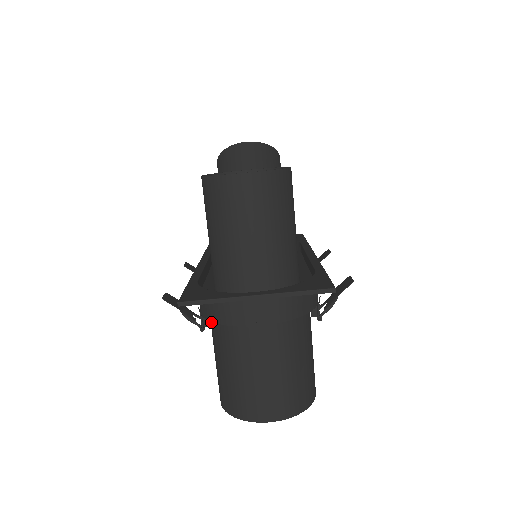
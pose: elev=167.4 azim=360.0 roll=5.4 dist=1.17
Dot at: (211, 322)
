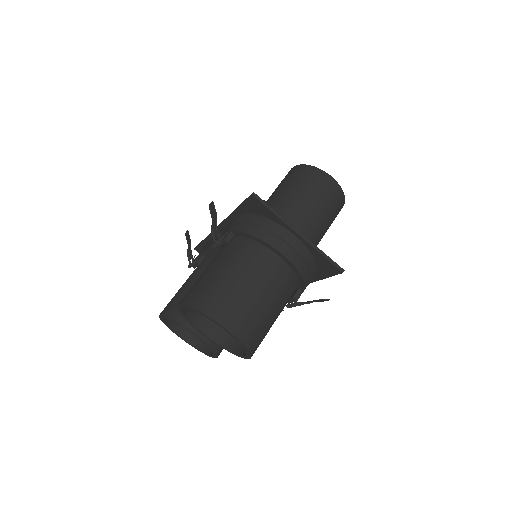
Dot at: (231, 241)
